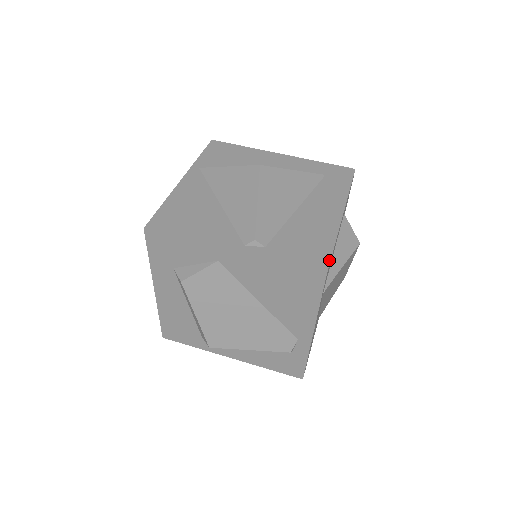
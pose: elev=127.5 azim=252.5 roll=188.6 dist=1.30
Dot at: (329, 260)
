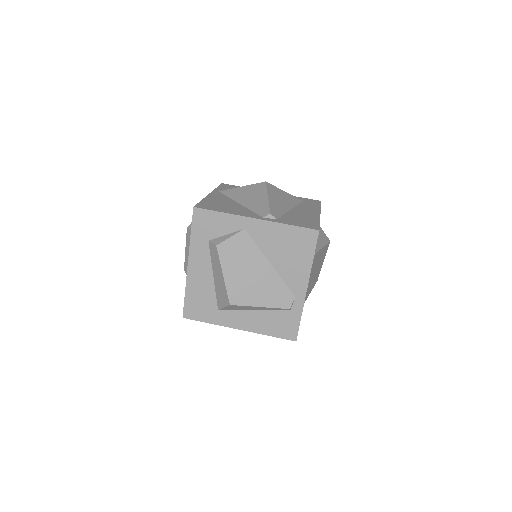
Dot at: (319, 226)
